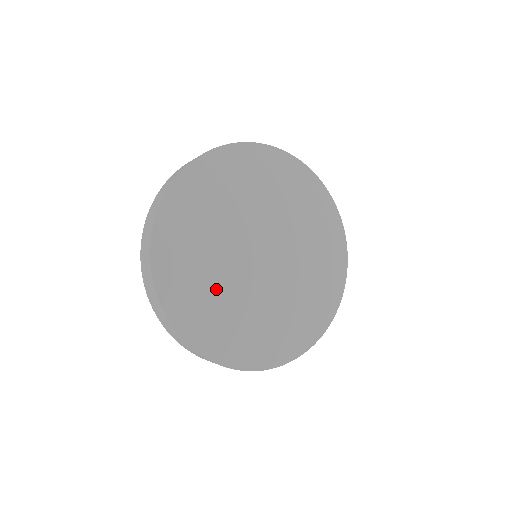
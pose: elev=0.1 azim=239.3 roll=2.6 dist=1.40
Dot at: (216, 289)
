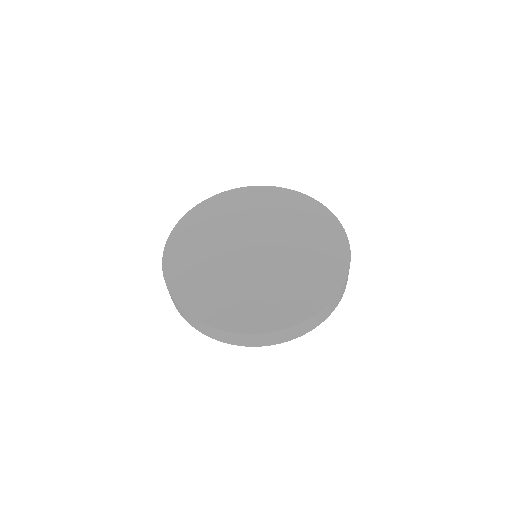
Dot at: (211, 272)
